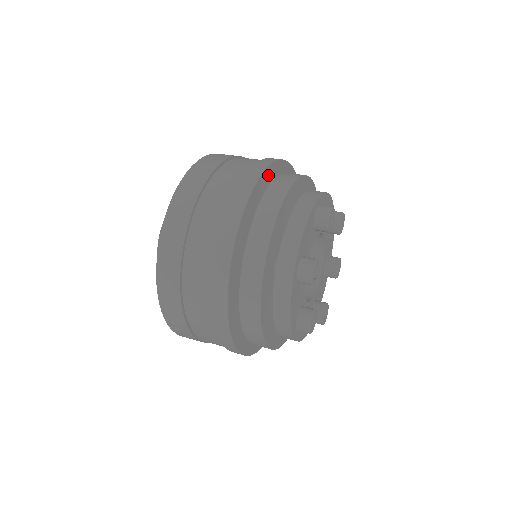
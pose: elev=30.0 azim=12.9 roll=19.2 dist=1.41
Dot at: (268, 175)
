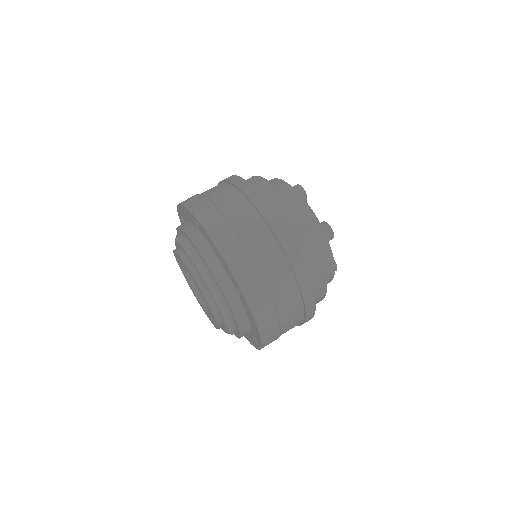
Dot at: occluded
